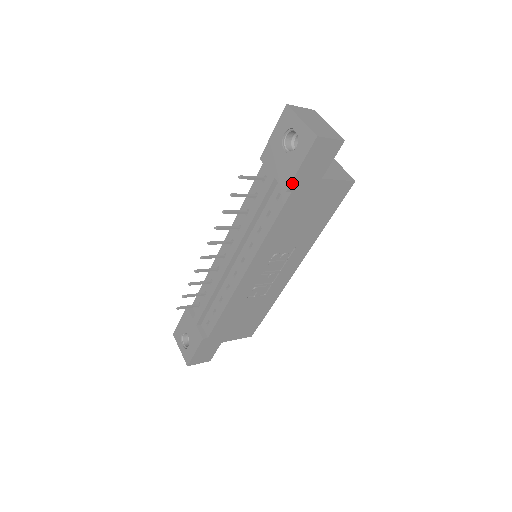
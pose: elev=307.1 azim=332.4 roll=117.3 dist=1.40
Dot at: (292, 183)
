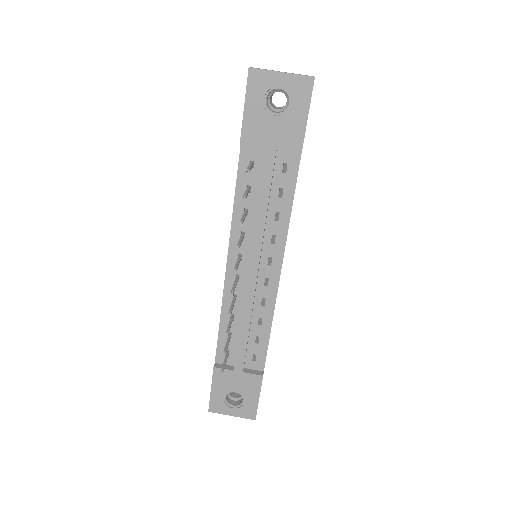
Dot at: (303, 141)
